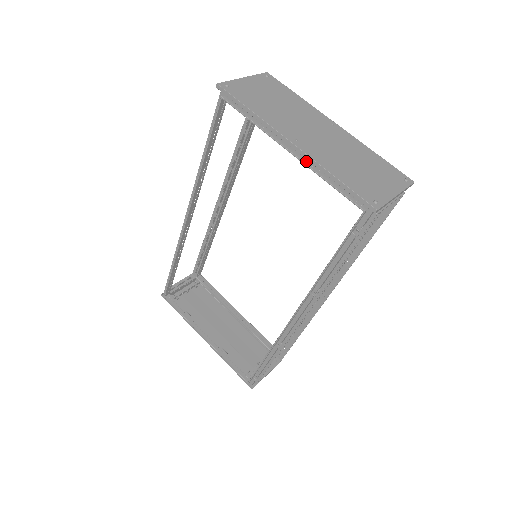
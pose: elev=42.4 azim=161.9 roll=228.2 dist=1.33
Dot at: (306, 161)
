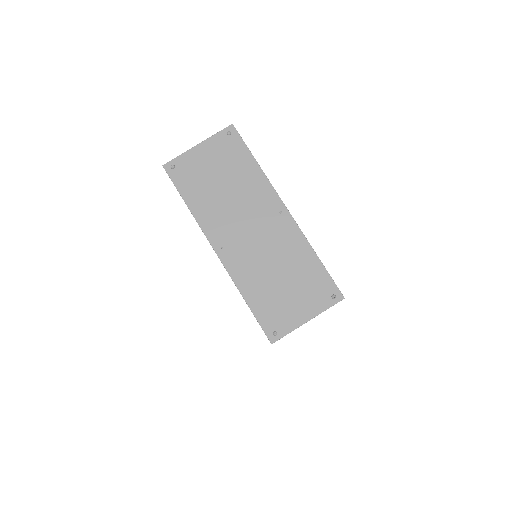
Dot at: occluded
